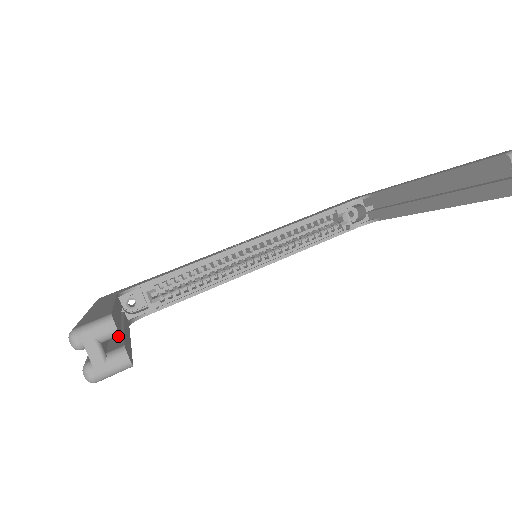
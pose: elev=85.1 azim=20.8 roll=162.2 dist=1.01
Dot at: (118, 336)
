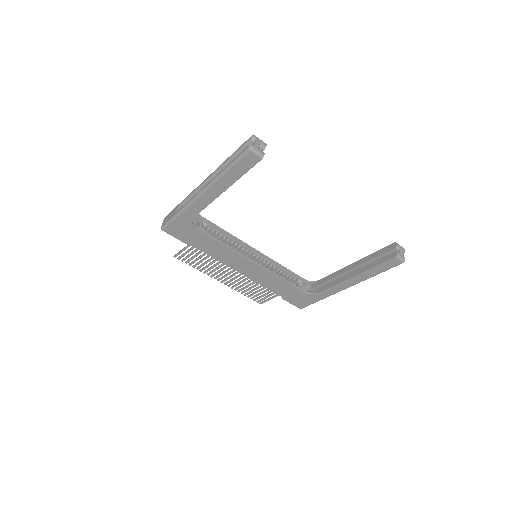
Dot at: occluded
